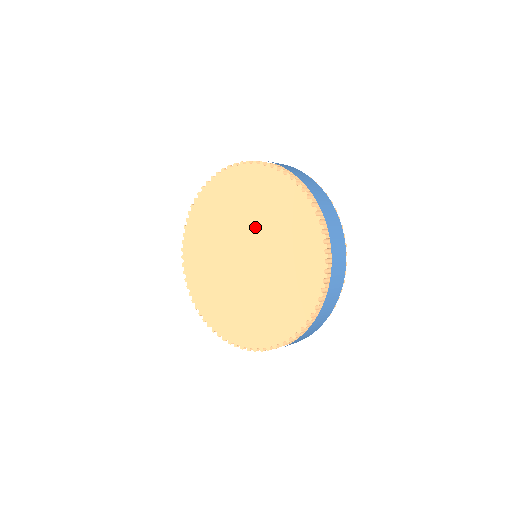
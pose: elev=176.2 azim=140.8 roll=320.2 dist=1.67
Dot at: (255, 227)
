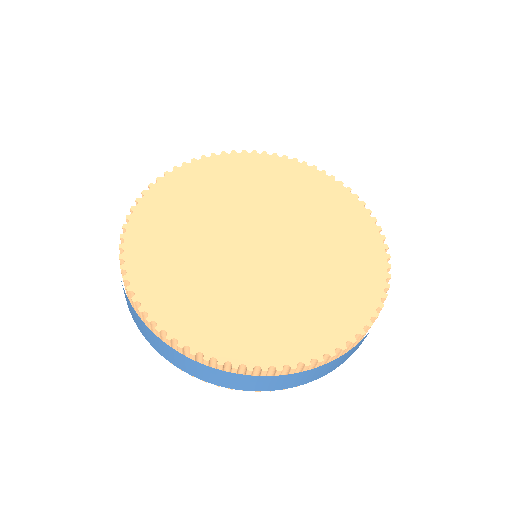
Dot at: (258, 206)
